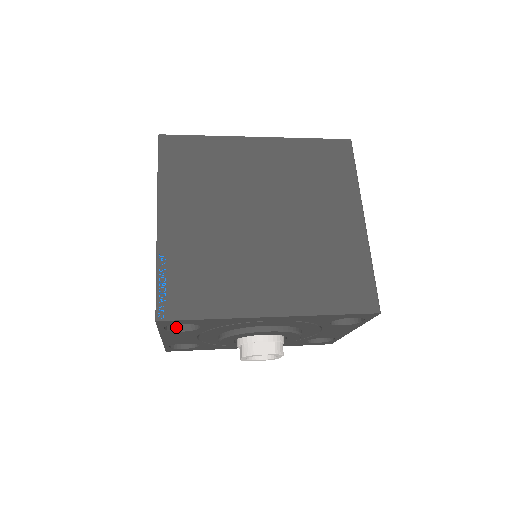
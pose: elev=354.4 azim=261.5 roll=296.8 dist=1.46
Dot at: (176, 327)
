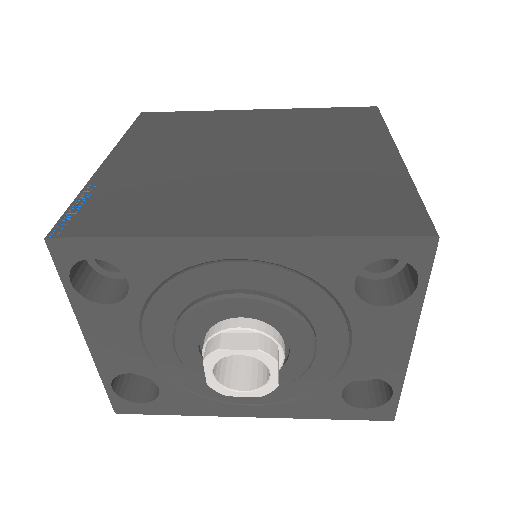
Dot at: (98, 297)
